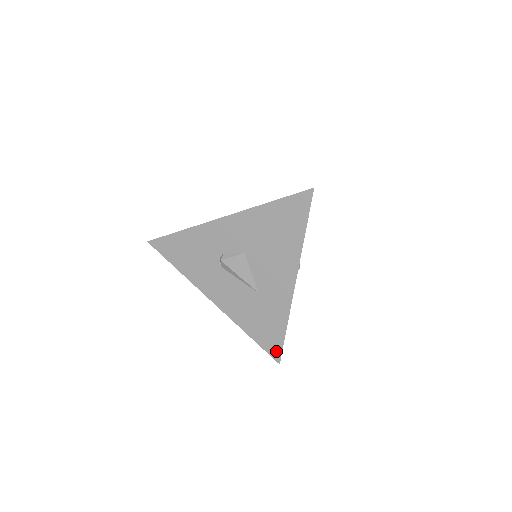
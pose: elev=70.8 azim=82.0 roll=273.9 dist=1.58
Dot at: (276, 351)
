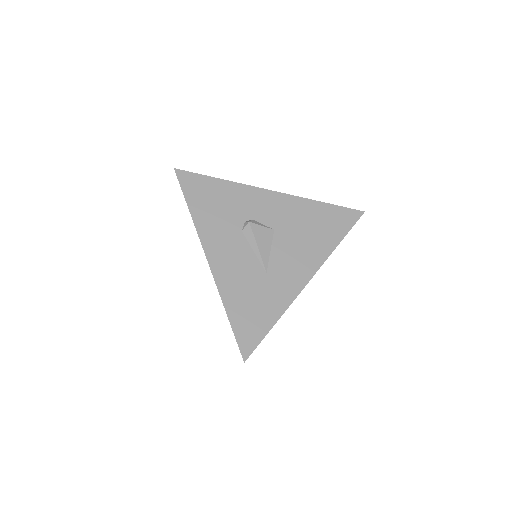
Dot at: (249, 344)
